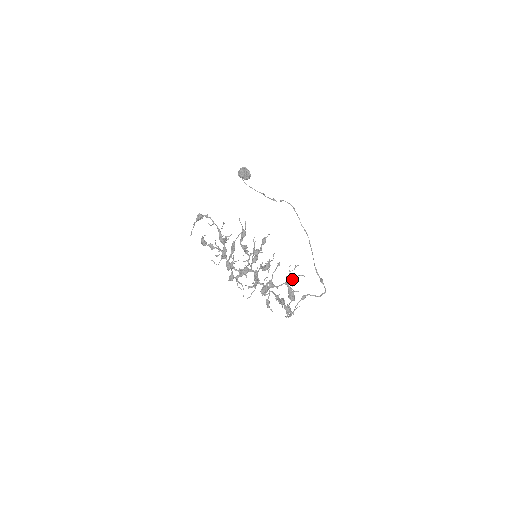
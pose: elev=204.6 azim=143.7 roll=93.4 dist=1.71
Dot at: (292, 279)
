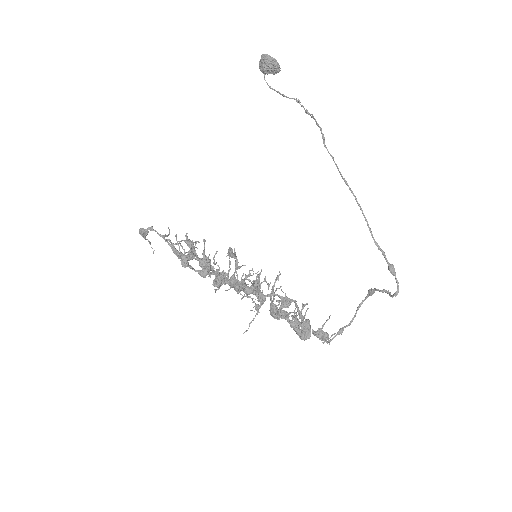
Dot at: (283, 317)
